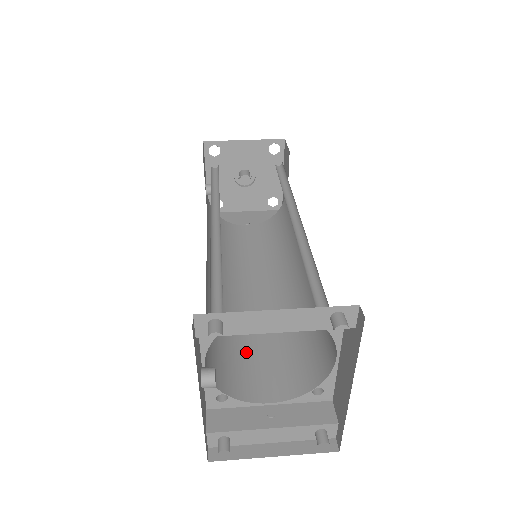
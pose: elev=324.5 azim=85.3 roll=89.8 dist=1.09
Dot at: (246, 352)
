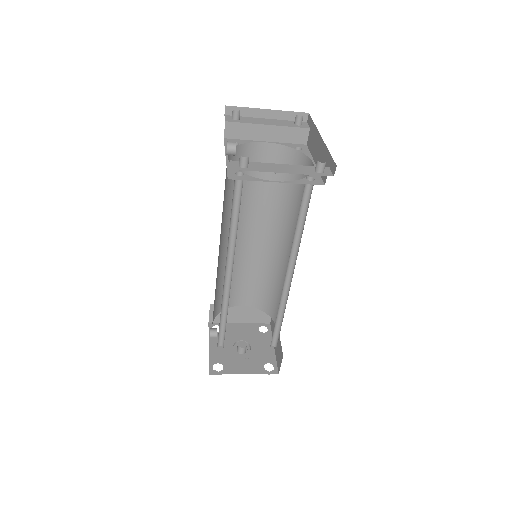
Dot at: occluded
